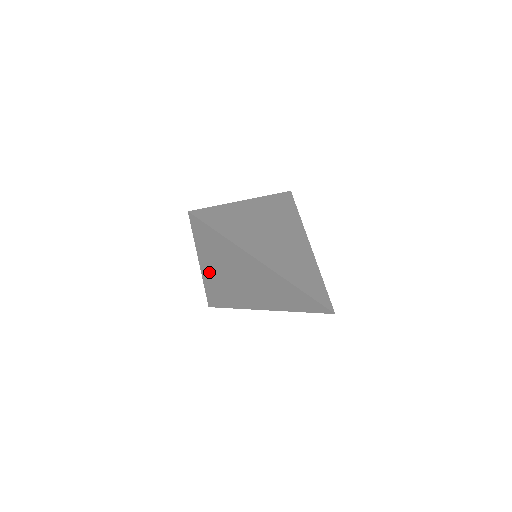
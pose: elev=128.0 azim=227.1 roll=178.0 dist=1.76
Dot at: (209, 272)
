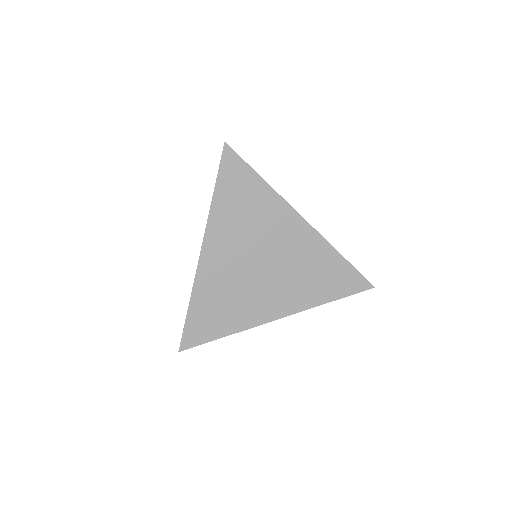
Dot at: (212, 259)
